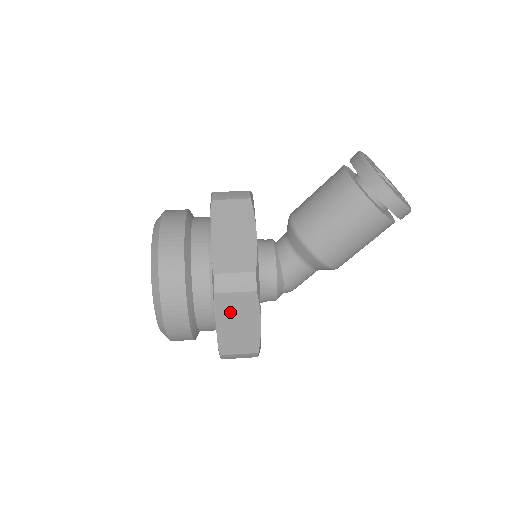
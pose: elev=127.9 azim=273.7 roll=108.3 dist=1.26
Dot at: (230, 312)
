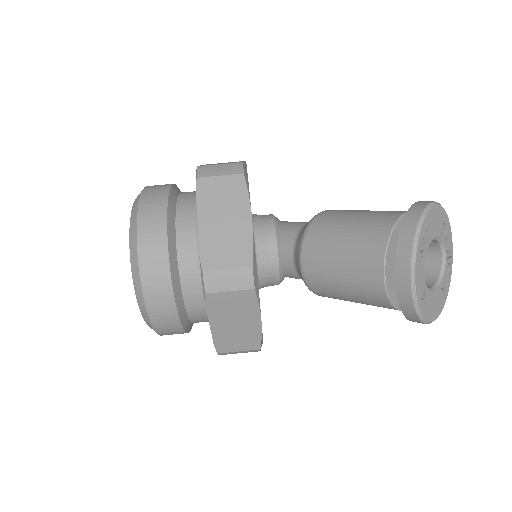
Dot at: occluded
